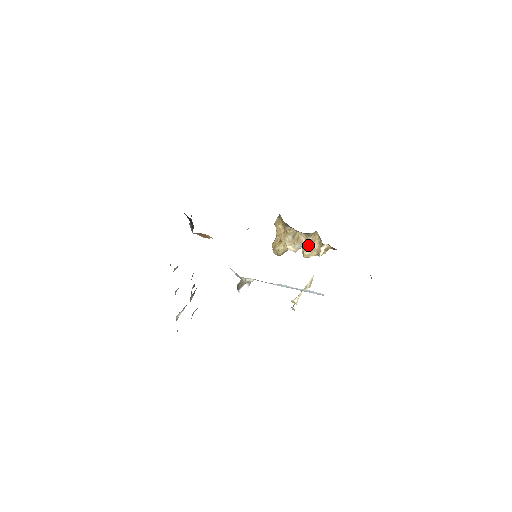
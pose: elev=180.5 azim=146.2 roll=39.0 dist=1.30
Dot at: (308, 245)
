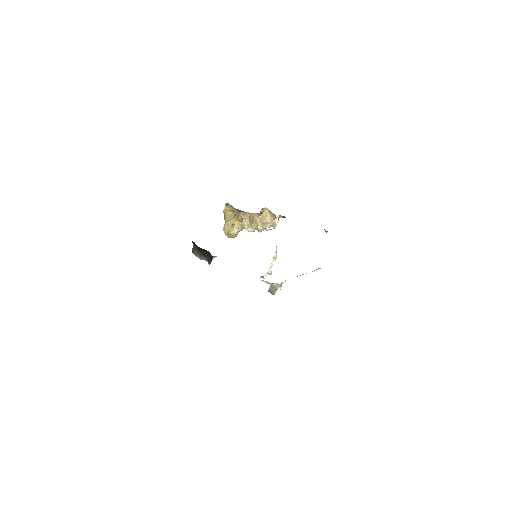
Dot at: (260, 221)
